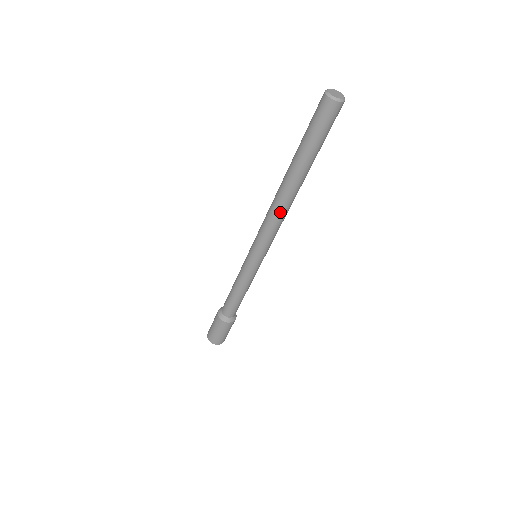
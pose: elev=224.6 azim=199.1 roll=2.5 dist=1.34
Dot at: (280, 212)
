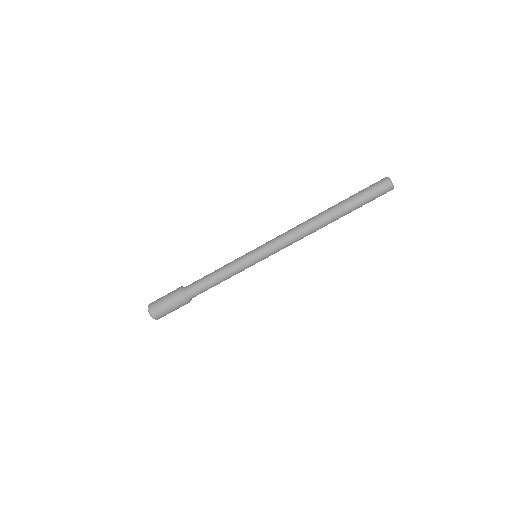
Dot at: (304, 227)
